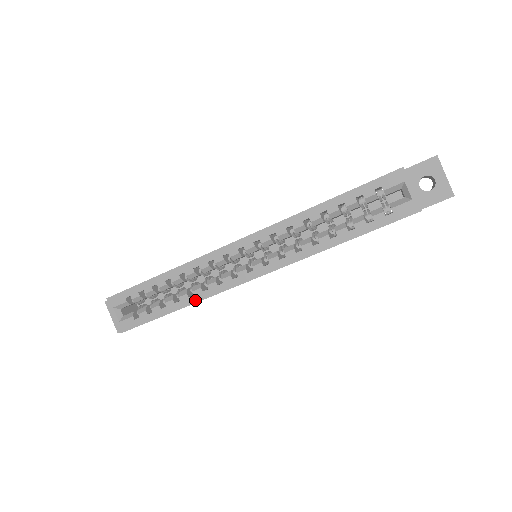
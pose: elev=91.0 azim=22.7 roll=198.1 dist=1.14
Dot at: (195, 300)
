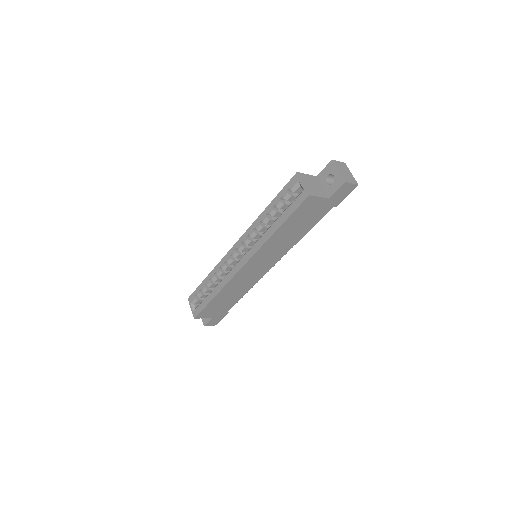
Dot at: (221, 288)
